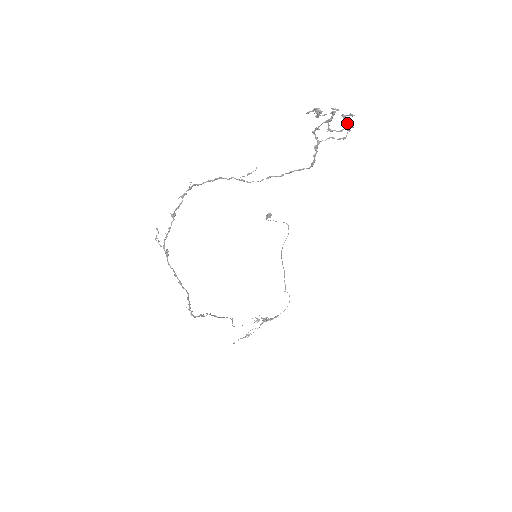
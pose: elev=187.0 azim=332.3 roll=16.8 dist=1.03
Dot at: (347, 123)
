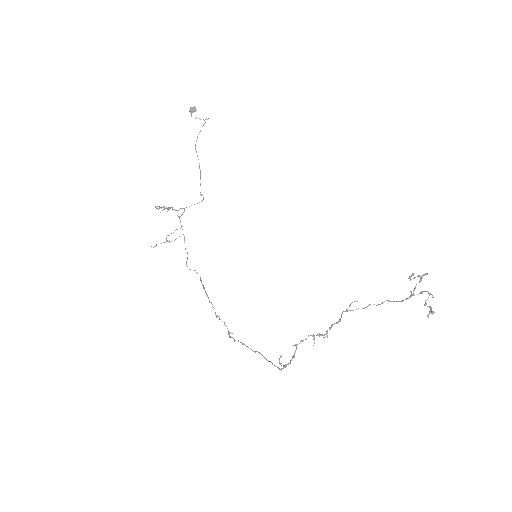
Dot at: (421, 277)
